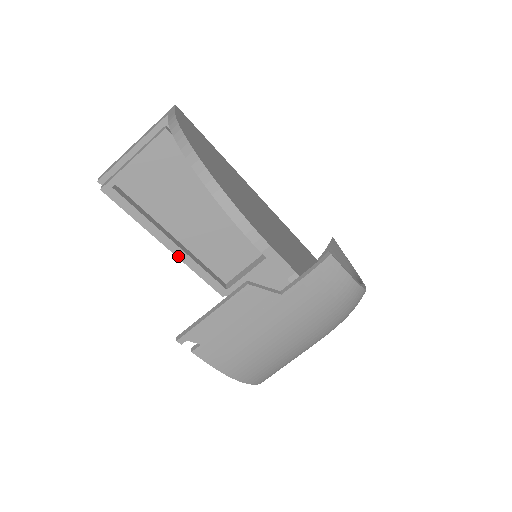
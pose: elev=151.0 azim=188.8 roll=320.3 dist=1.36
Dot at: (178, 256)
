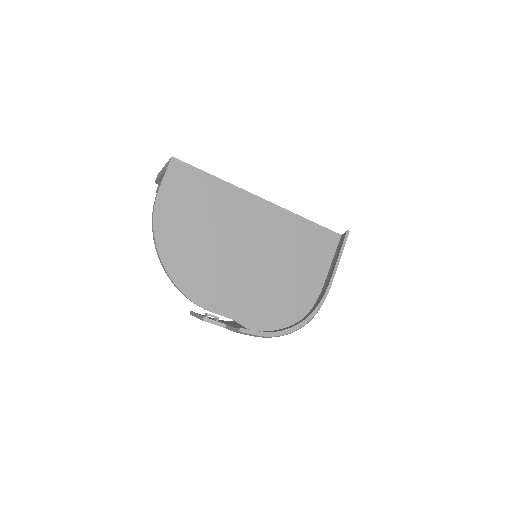
Dot at: occluded
